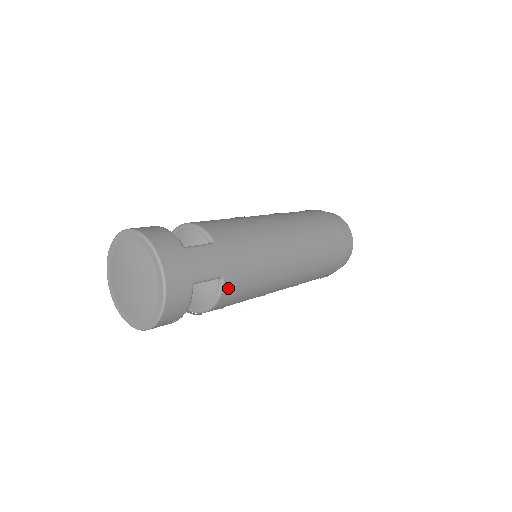
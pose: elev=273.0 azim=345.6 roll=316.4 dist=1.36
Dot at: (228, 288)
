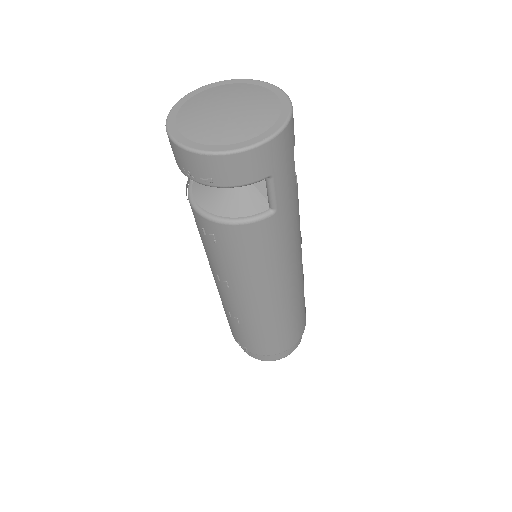
Dot at: (261, 226)
